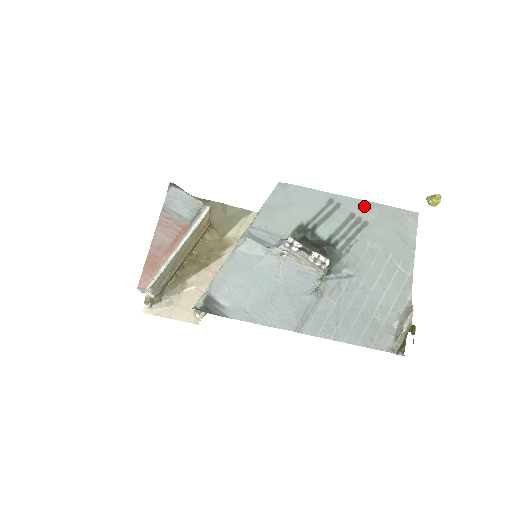
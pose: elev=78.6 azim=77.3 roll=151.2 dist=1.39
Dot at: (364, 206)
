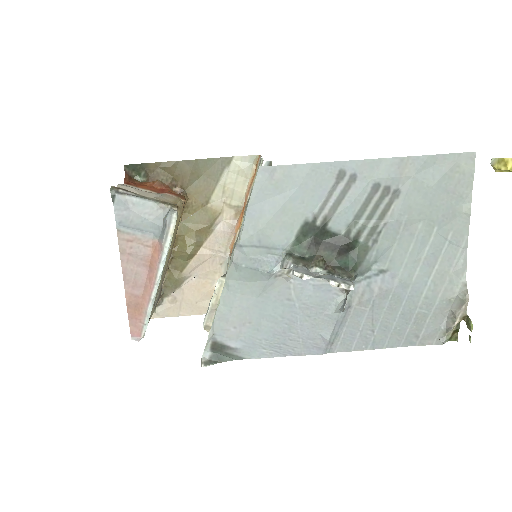
Dot at: (392, 167)
